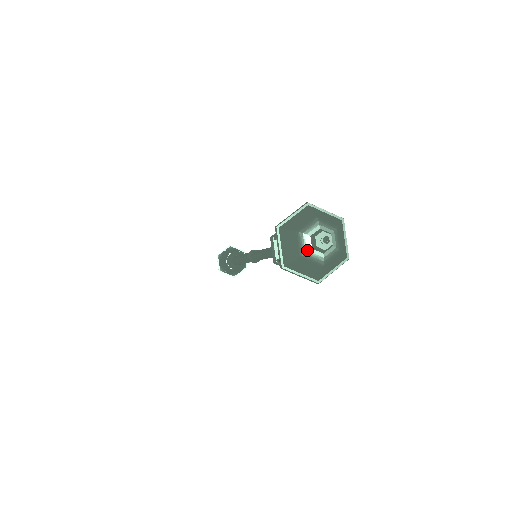
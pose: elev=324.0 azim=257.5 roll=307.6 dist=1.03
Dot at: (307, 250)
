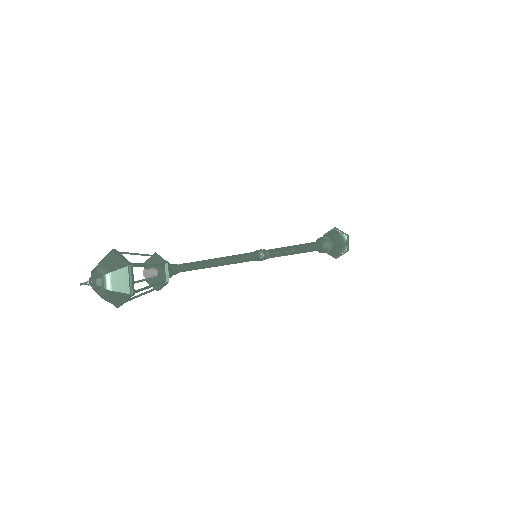
Dot at: (92, 286)
